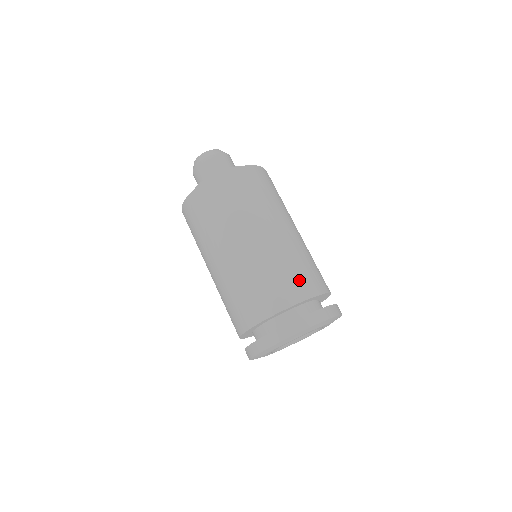
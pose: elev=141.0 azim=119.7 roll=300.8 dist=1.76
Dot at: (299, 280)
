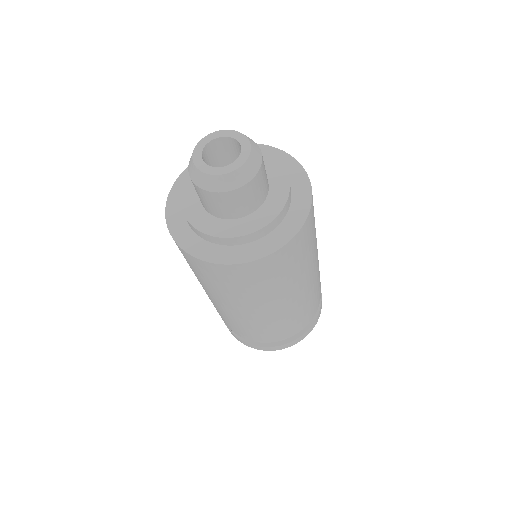
Dot at: (286, 330)
